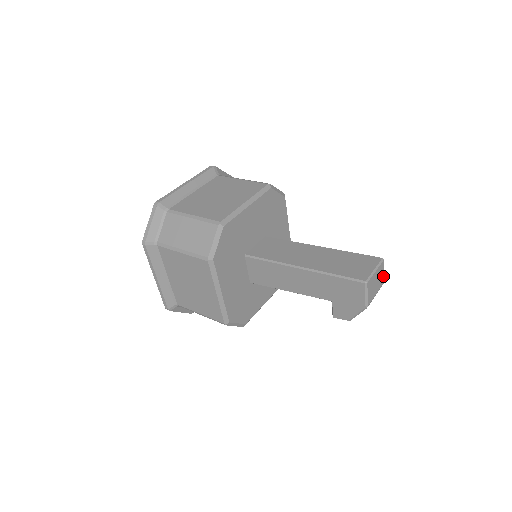
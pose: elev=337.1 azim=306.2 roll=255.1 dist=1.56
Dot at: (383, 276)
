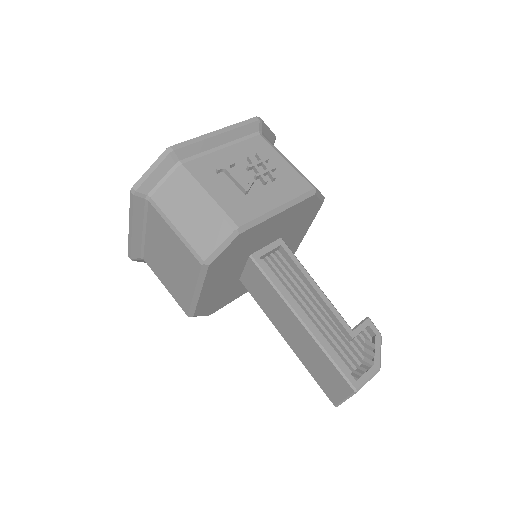
Dot at: (371, 378)
